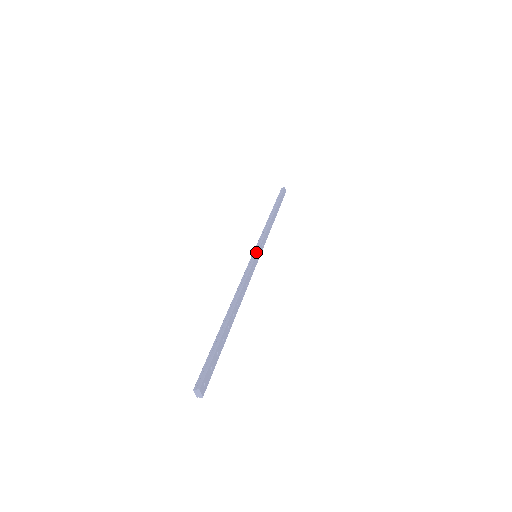
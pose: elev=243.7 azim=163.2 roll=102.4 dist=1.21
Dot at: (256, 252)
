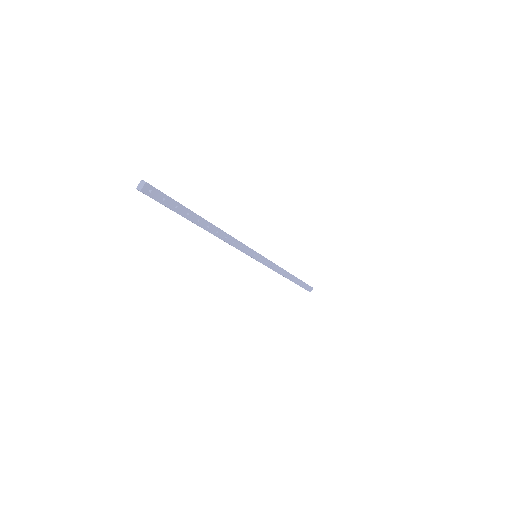
Dot at: occluded
